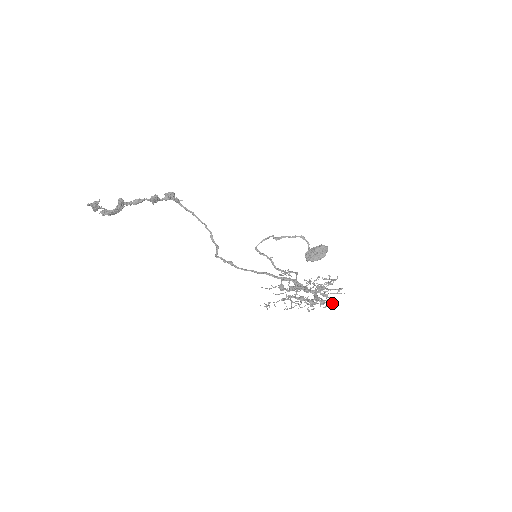
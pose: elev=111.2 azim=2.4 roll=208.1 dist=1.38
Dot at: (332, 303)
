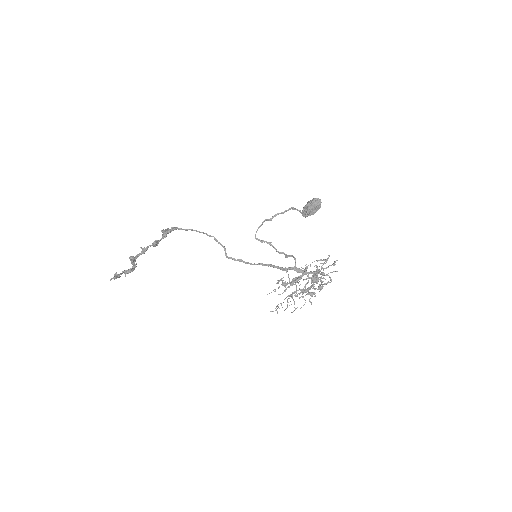
Dot at: (331, 280)
